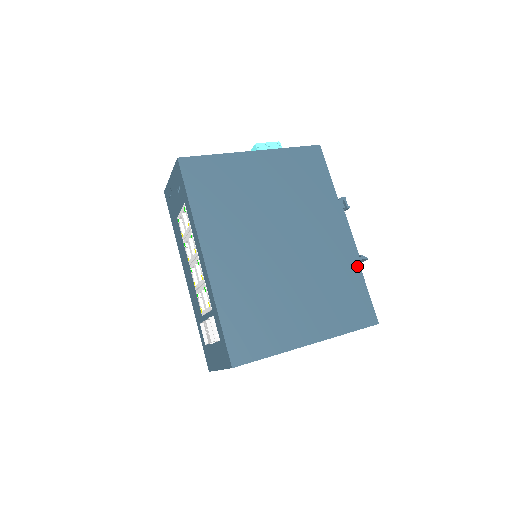
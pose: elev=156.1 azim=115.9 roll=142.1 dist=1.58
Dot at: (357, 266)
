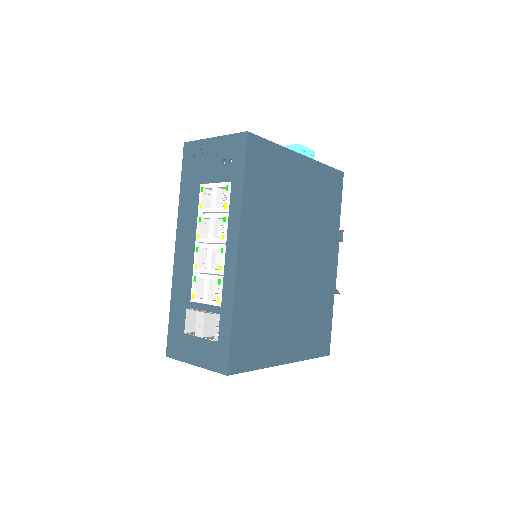
Dot at: (332, 298)
